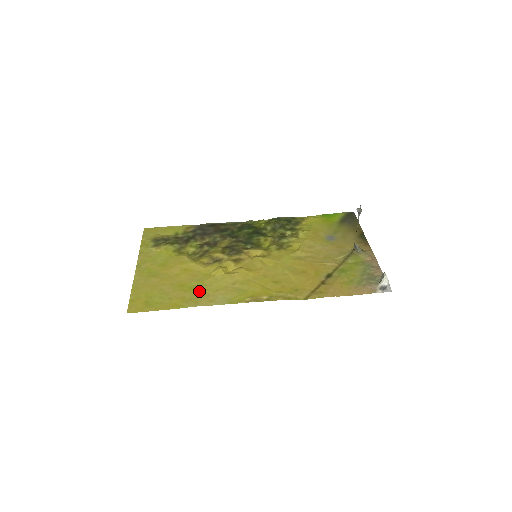
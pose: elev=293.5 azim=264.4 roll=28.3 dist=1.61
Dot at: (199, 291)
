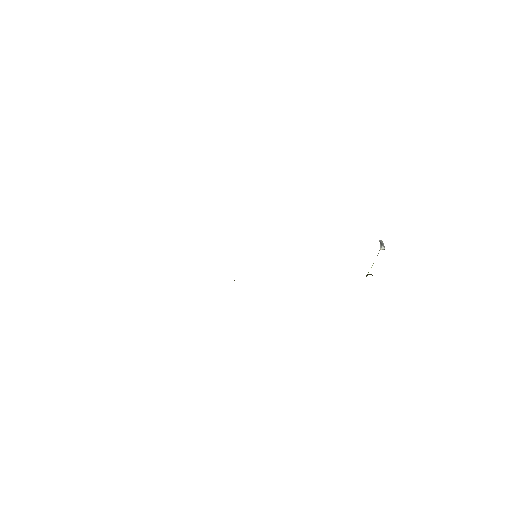
Dot at: occluded
